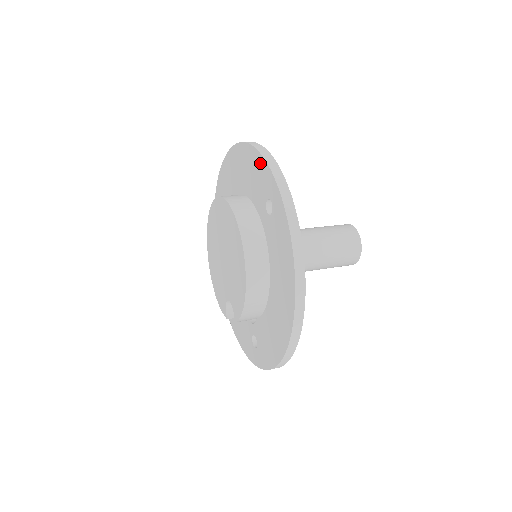
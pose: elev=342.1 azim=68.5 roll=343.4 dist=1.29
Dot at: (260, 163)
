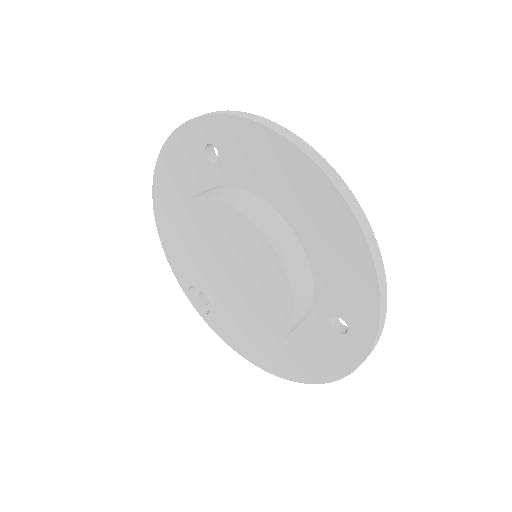
Dot at: (369, 296)
